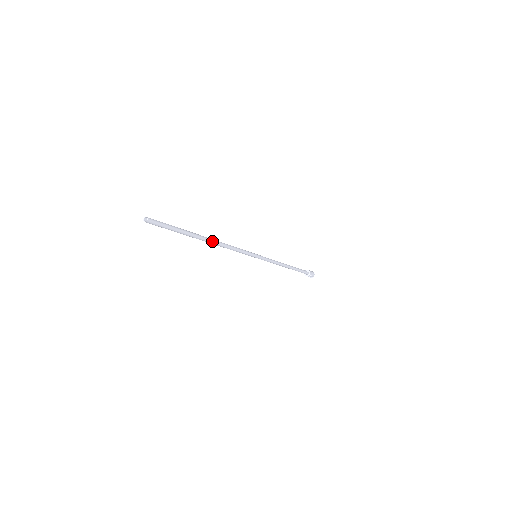
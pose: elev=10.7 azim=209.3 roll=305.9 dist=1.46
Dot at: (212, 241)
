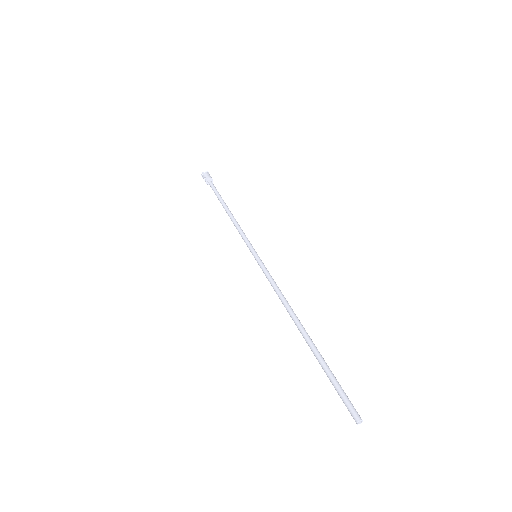
Dot at: (300, 322)
